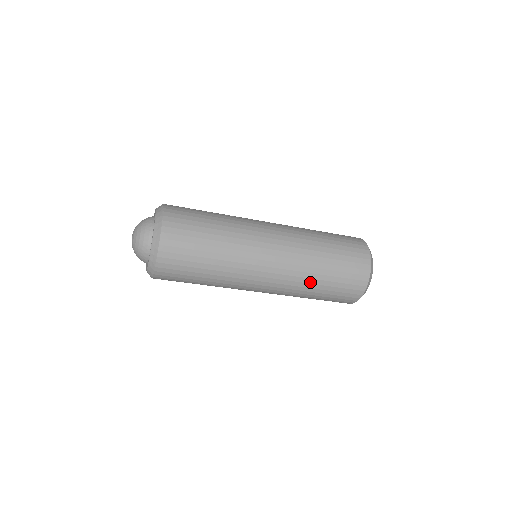
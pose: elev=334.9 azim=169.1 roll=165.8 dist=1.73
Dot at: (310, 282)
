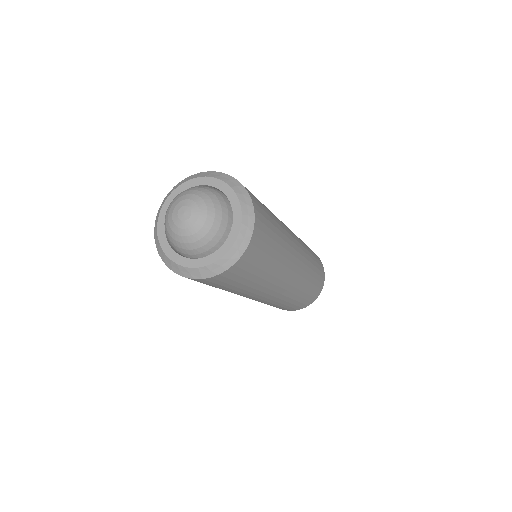
Dot at: (311, 267)
